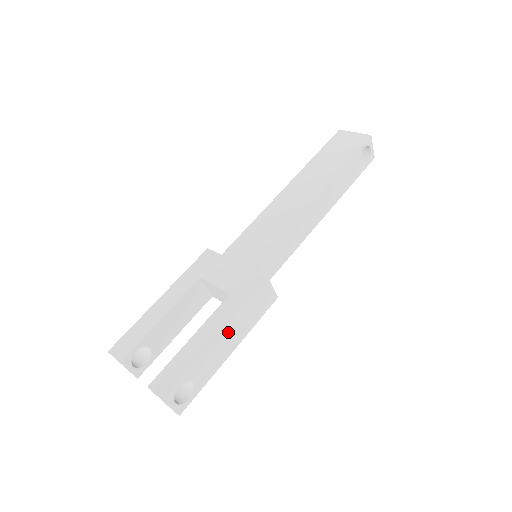
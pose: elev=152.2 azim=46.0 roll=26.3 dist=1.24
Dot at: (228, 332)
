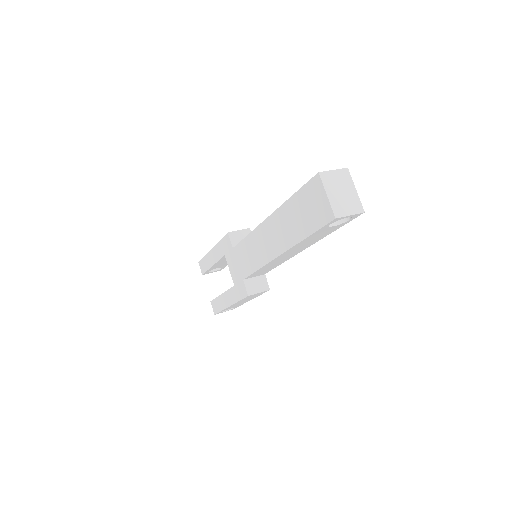
Dot at: occluded
